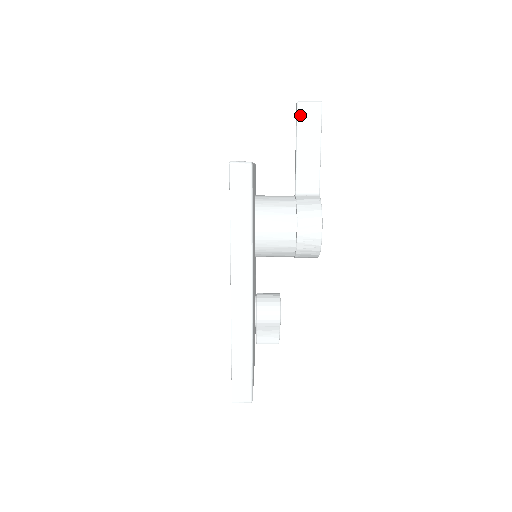
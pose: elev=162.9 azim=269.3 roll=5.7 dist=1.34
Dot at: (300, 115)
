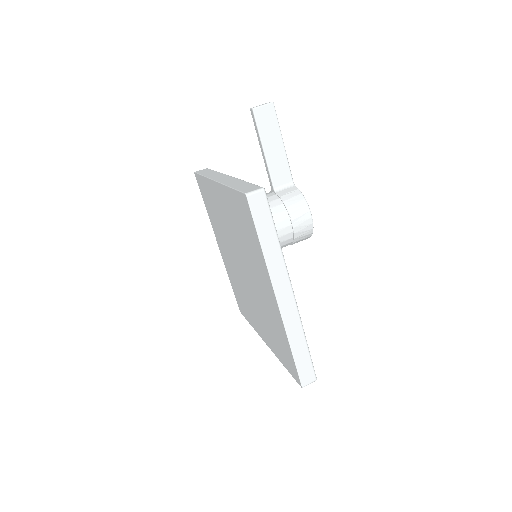
Dot at: (258, 120)
